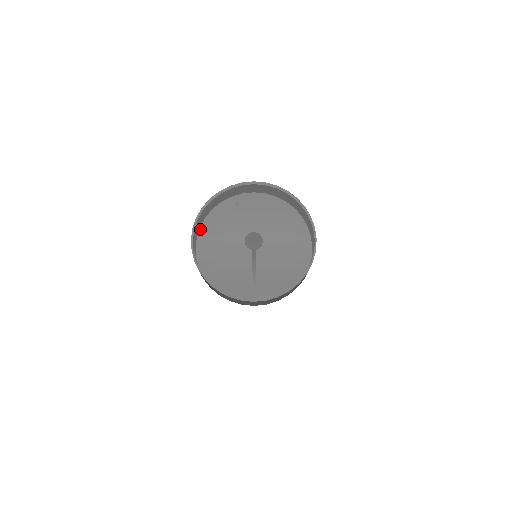
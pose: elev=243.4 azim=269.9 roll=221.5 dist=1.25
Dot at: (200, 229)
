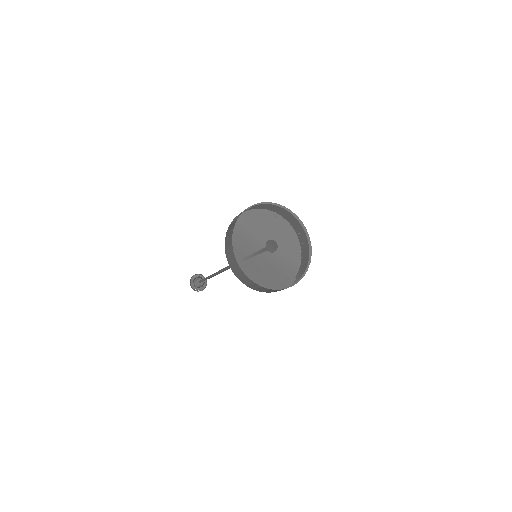
Dot at: (246, 217)
